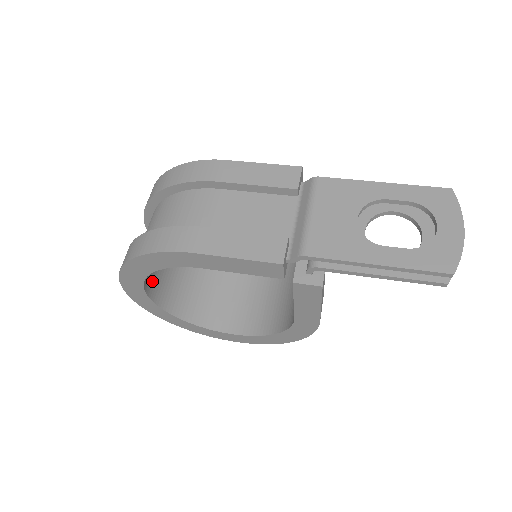
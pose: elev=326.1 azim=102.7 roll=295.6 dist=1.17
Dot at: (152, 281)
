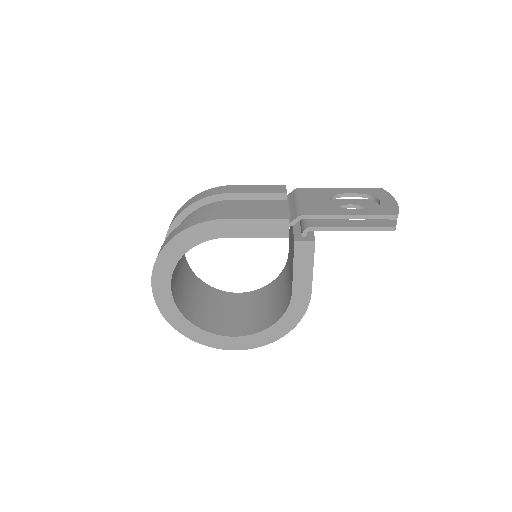
Dot at: (173, 283)
